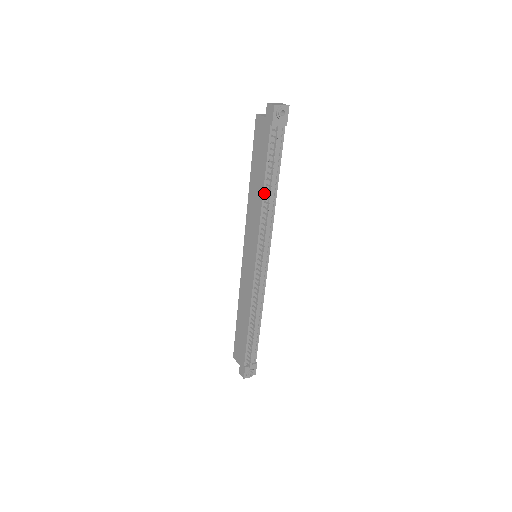
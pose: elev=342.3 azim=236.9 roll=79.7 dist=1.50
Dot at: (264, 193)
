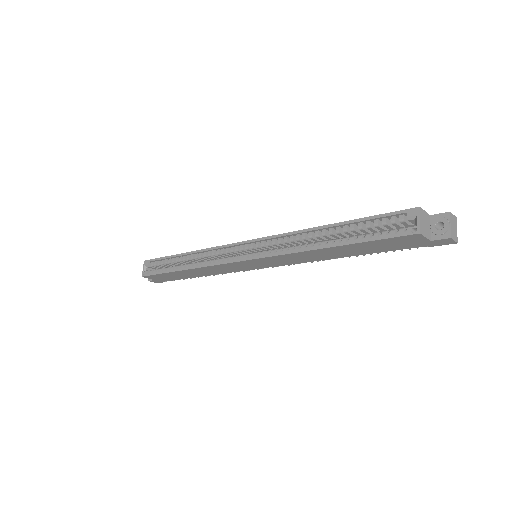
Dot at: (340, 256)
